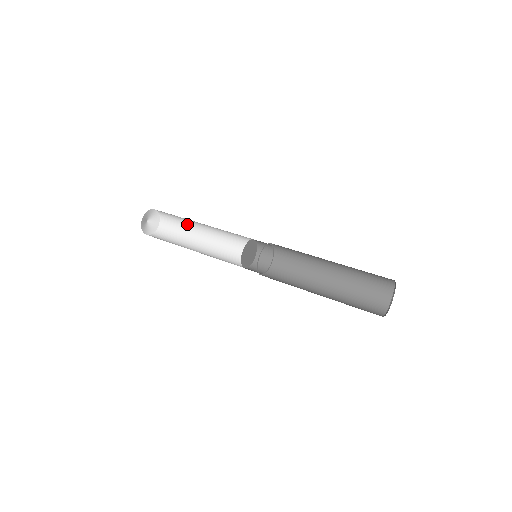
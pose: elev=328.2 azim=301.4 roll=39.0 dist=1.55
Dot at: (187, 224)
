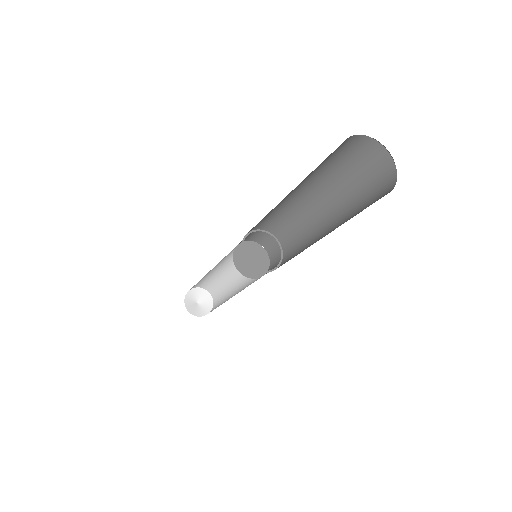
Dot at: (224, 283)
